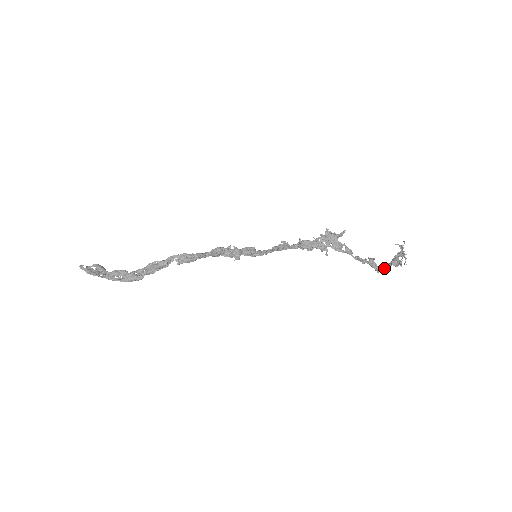
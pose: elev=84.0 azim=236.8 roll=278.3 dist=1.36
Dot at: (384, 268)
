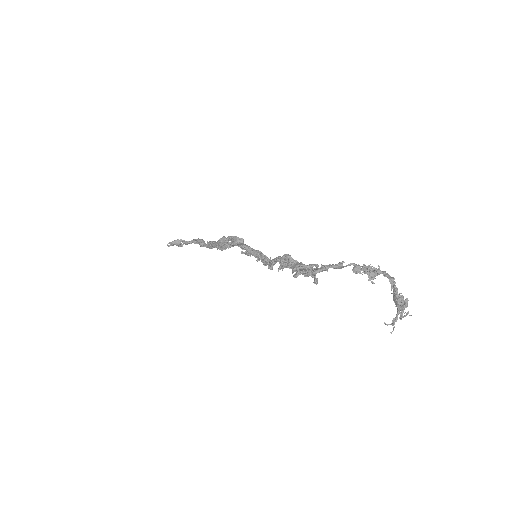
Dot at: occluded
